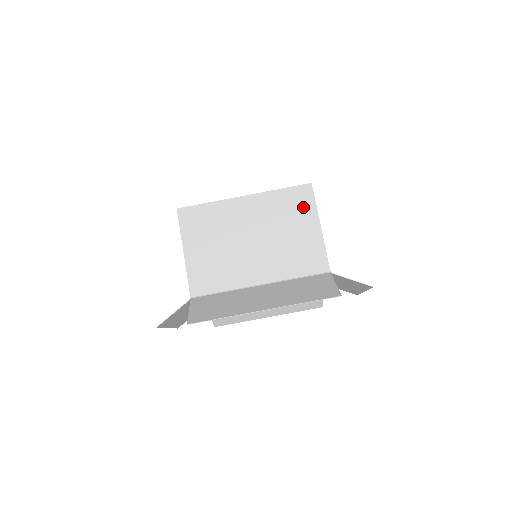
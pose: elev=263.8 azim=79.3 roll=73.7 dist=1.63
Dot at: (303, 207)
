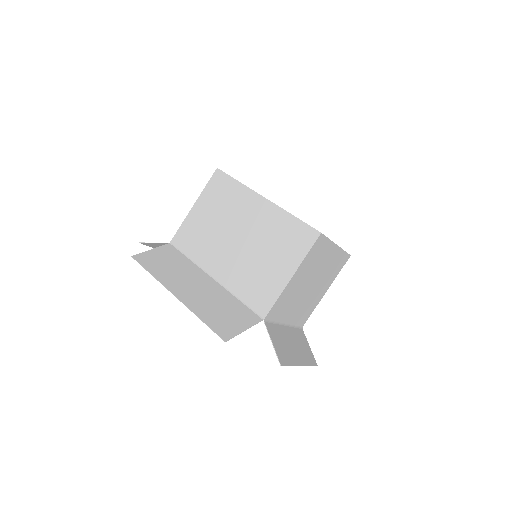
Dot at: (295, 247)
